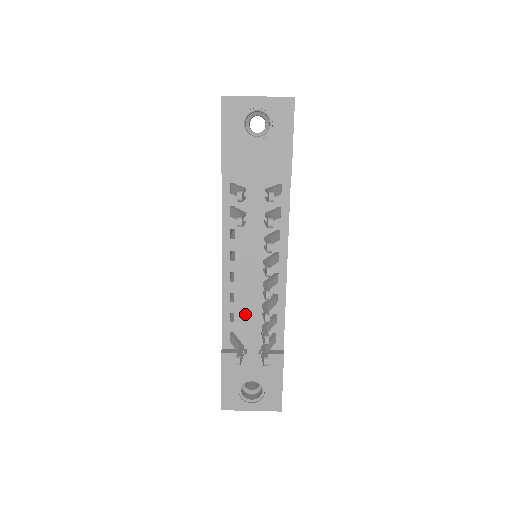
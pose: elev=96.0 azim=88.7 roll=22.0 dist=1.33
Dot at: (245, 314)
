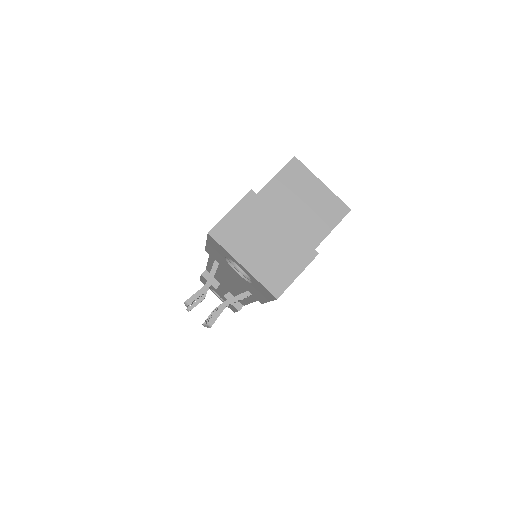
Dot at: occluded
